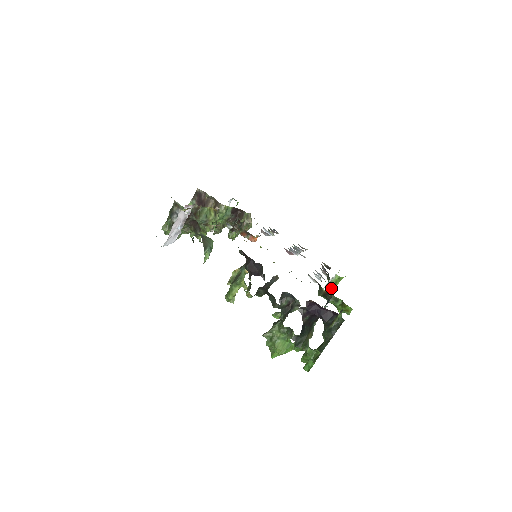
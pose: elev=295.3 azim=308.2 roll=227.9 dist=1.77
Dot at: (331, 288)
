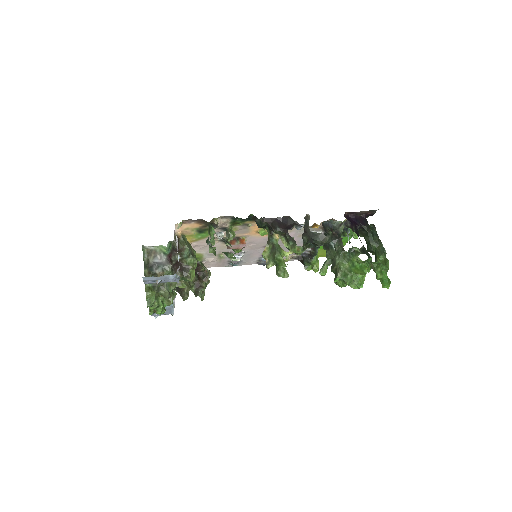
Dot at: (317, 267)
